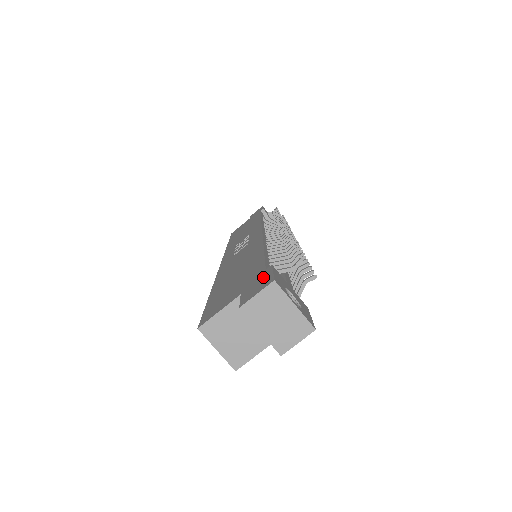
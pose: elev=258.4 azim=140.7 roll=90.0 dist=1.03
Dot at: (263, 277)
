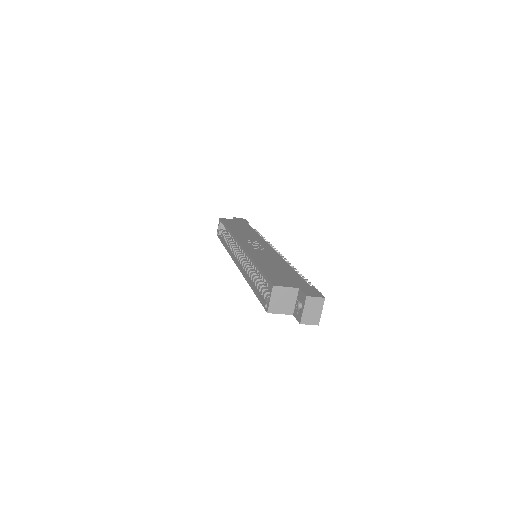
Dot at: (313, 290)
